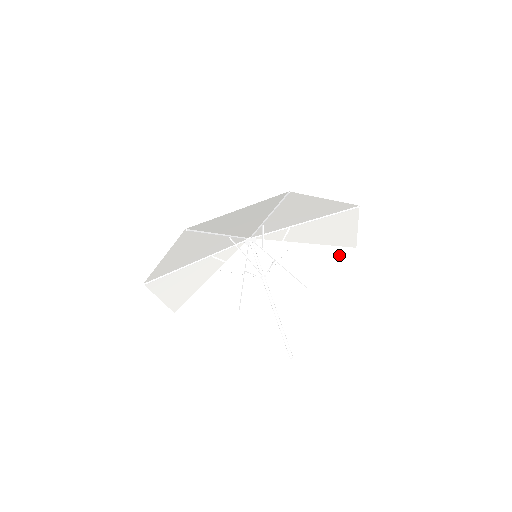
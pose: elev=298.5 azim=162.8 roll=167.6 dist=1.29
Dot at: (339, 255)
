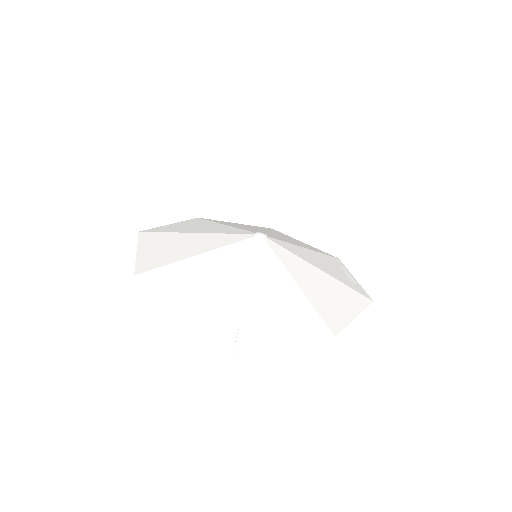
Dot at: (359, 287)
